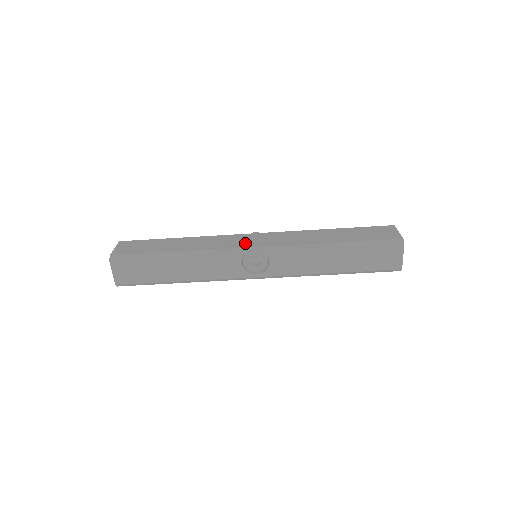
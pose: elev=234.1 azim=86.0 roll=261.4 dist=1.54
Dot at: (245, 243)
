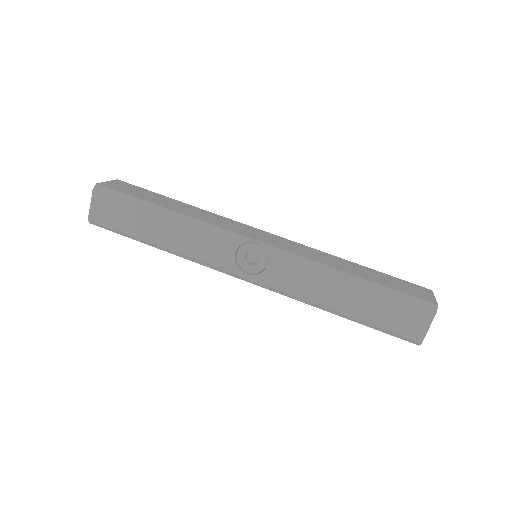
Dot at: (249, 233)
